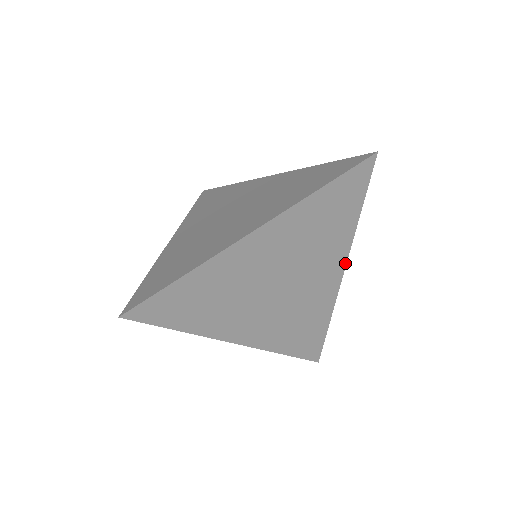
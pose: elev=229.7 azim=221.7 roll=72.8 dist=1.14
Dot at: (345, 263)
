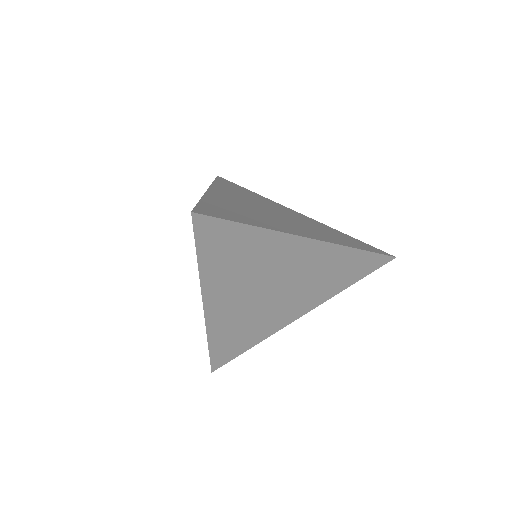
Dot at: (309, 311)
